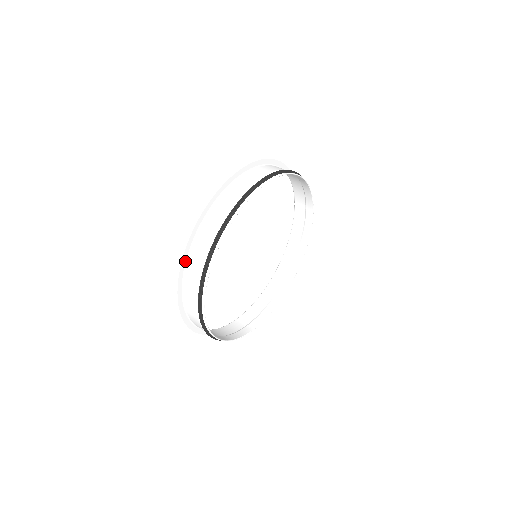
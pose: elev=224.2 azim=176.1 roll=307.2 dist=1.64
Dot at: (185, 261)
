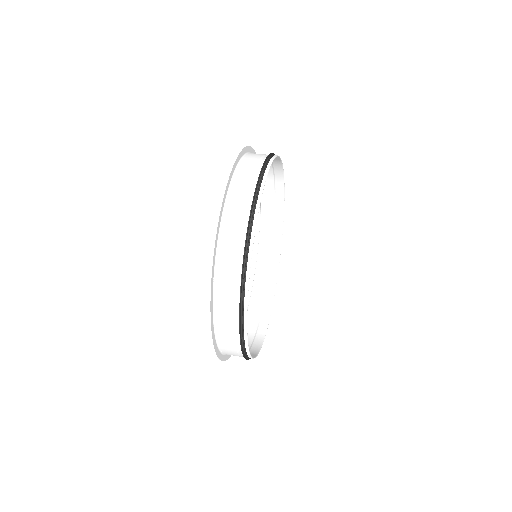
Dot at: (213, 267)
